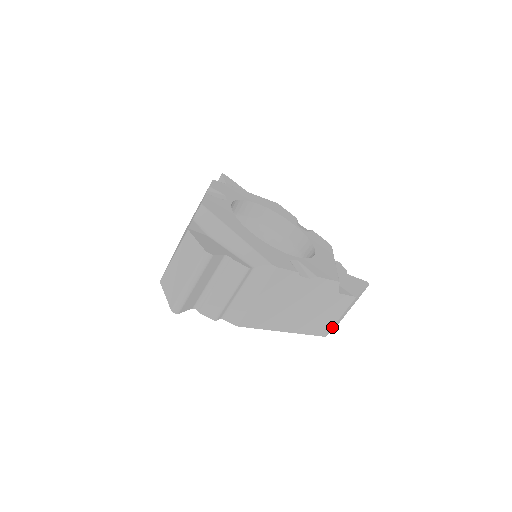
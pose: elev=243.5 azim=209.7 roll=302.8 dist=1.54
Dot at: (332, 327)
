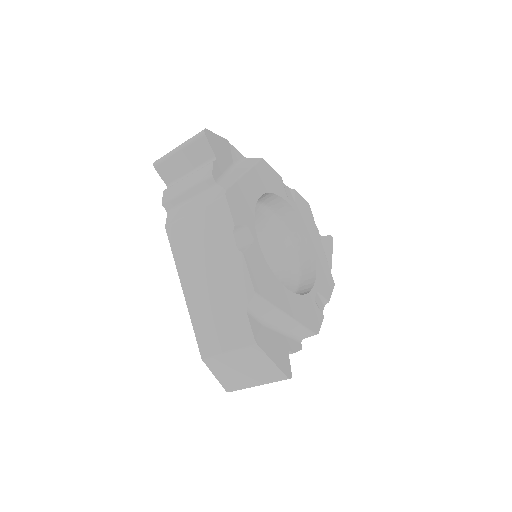
Dot at: occluded
